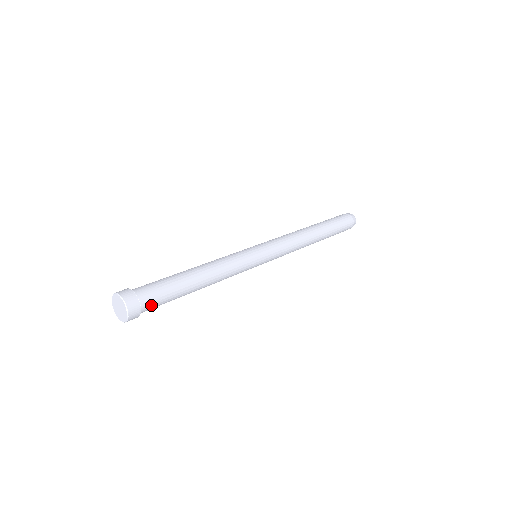
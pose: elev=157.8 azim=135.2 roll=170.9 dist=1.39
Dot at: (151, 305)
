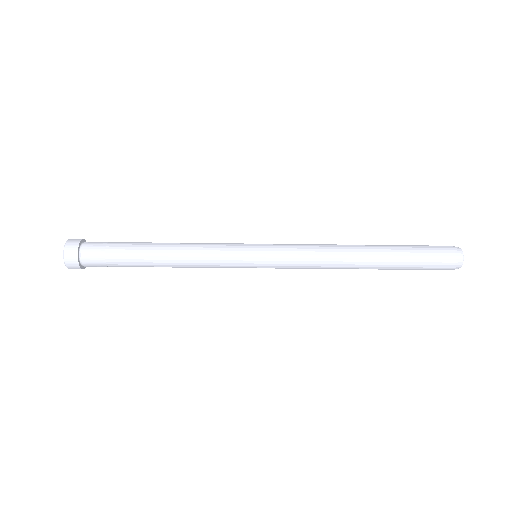
Dot at: (94, 246)
